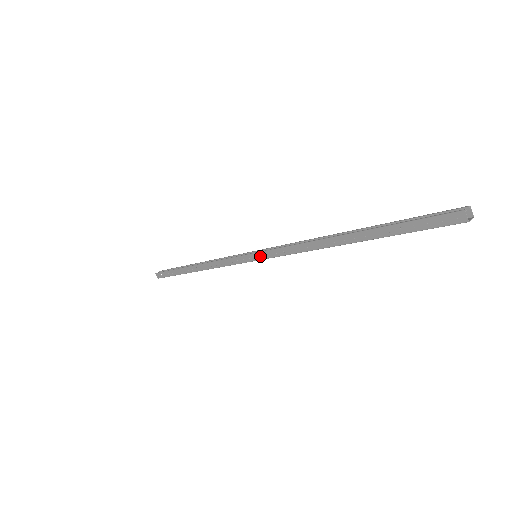
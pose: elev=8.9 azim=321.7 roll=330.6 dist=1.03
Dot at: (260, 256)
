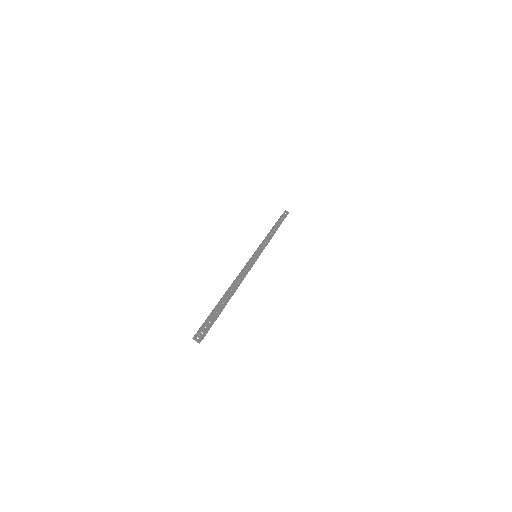
Dot at: occluded
